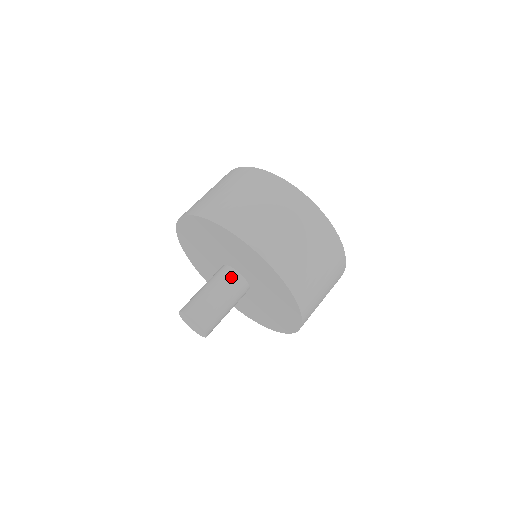
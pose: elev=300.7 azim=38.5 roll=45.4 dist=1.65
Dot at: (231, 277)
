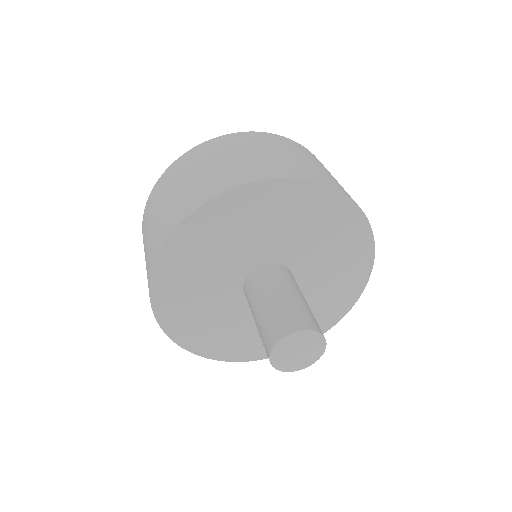
Dot at: (263, 274)
